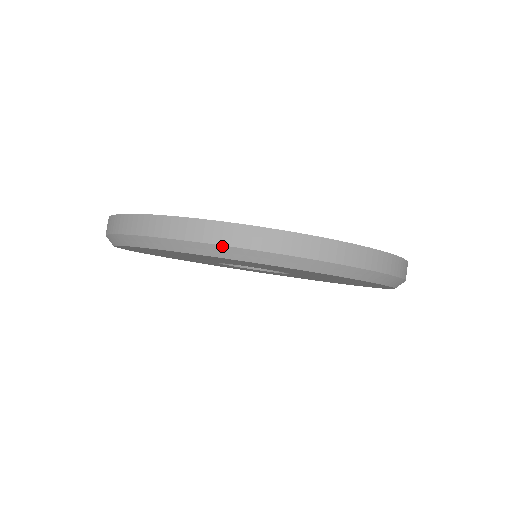
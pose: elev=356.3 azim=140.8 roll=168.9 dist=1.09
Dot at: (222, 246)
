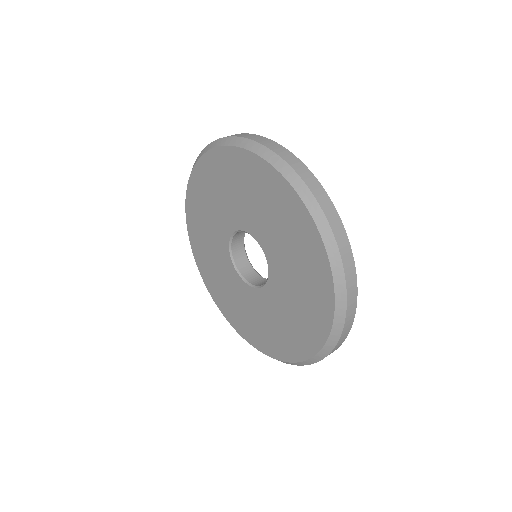
Dot at: (211, 143)
